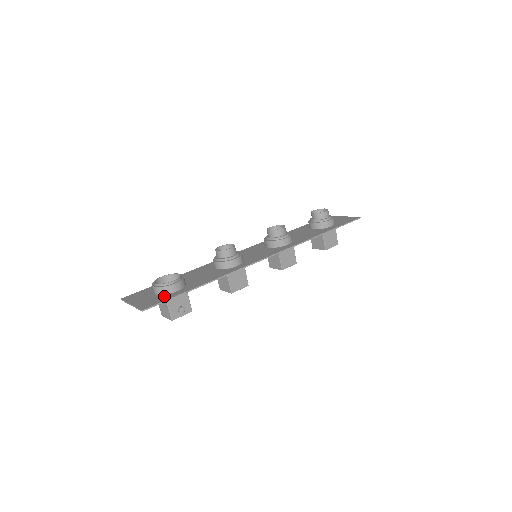
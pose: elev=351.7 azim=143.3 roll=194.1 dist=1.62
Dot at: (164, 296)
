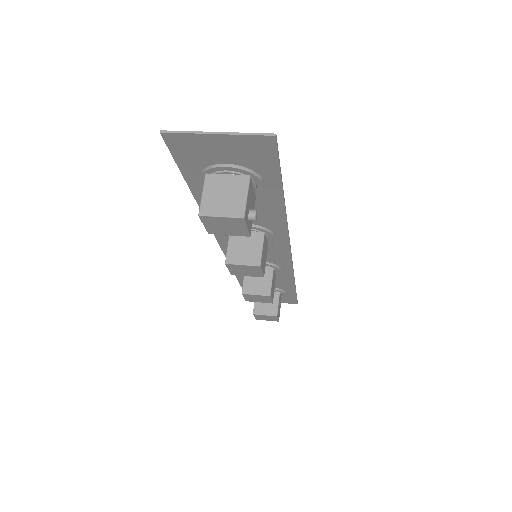
Dot at: (259, 165)
